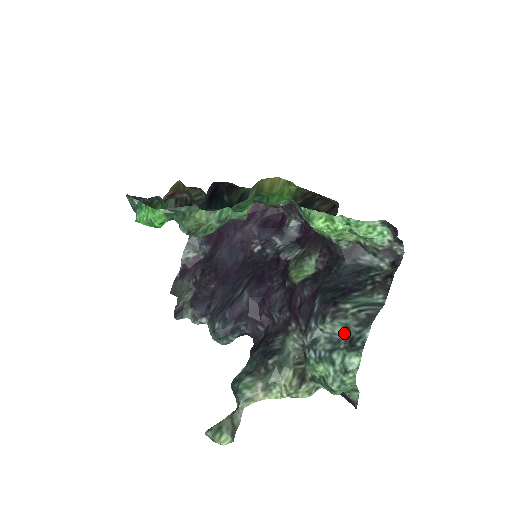
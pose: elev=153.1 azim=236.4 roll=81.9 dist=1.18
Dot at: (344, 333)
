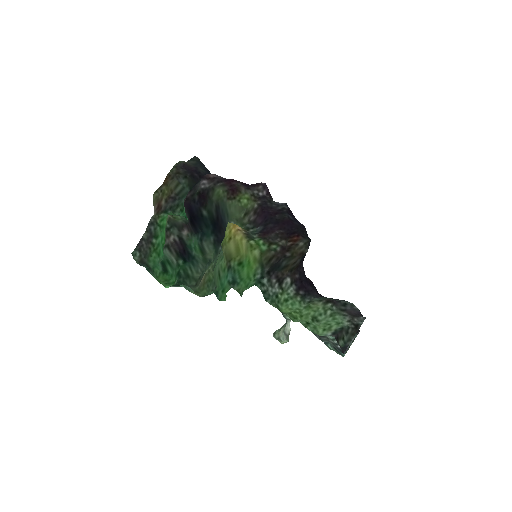
Dot at: occluded
